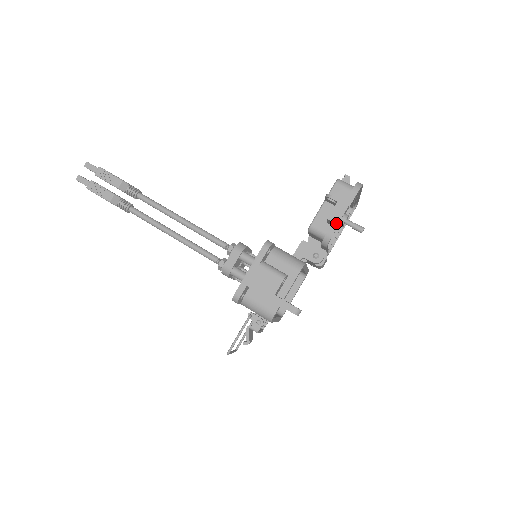
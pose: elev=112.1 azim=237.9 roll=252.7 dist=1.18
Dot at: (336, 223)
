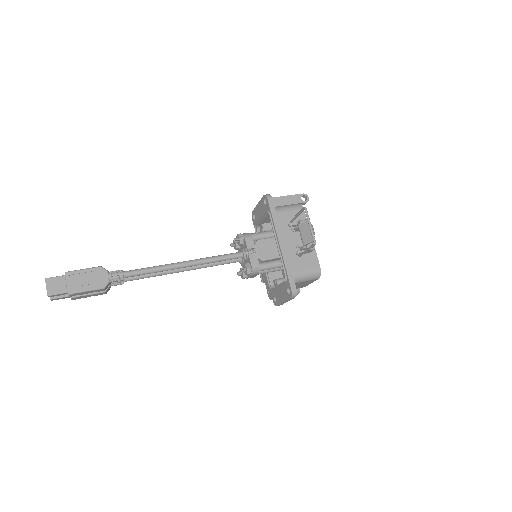
Dot at: occluded
